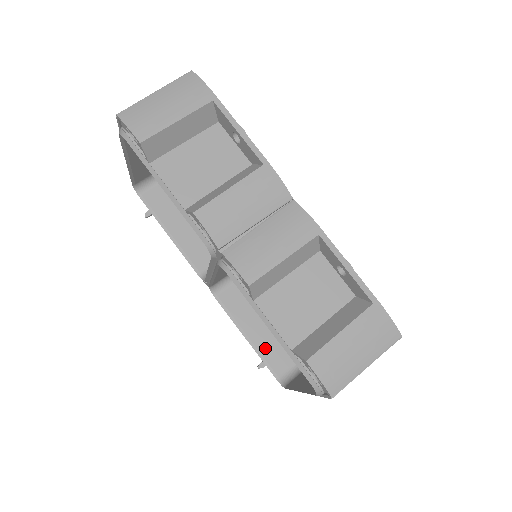
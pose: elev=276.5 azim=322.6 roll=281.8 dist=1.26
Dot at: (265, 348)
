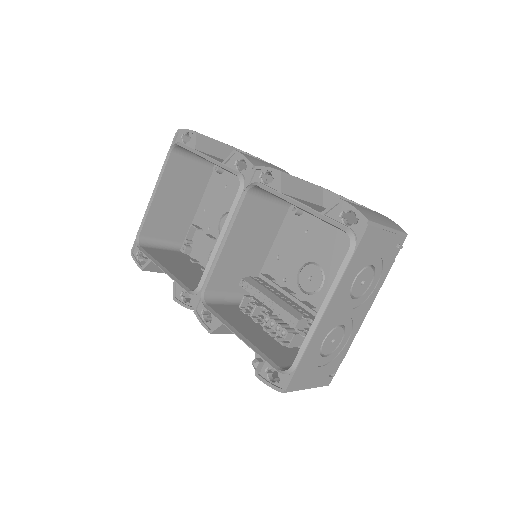
Dot at: (260, 346)
